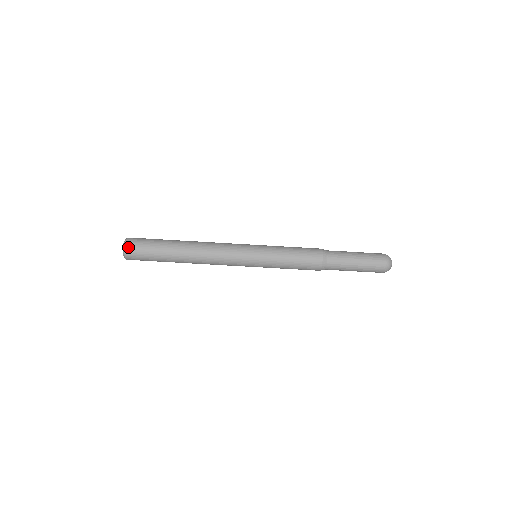
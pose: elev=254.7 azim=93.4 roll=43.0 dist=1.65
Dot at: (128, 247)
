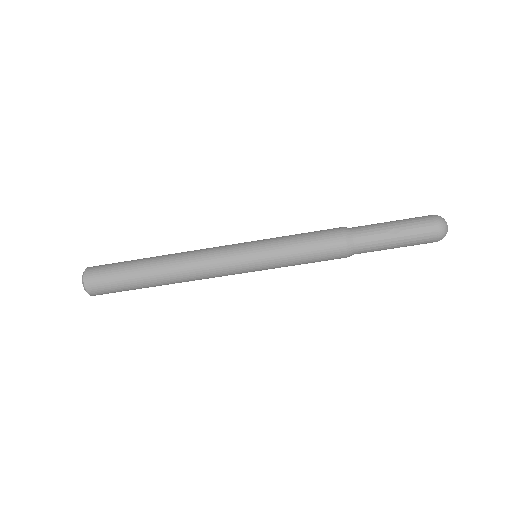
Dot at: (88, 278)
